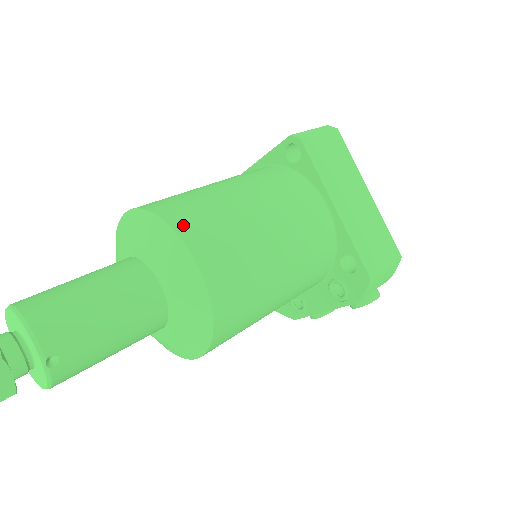
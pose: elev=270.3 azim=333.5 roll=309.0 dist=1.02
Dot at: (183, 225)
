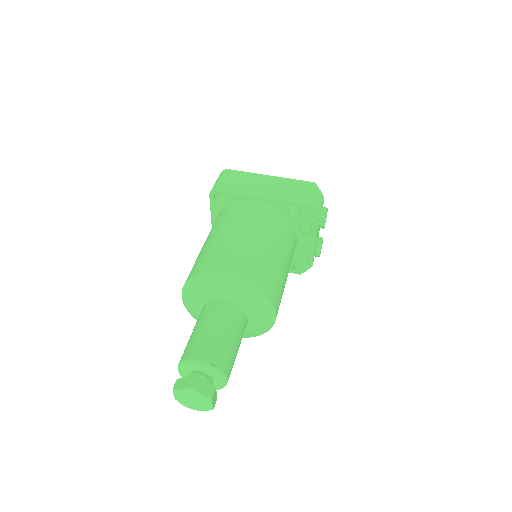
Dot at: (205, 268)
